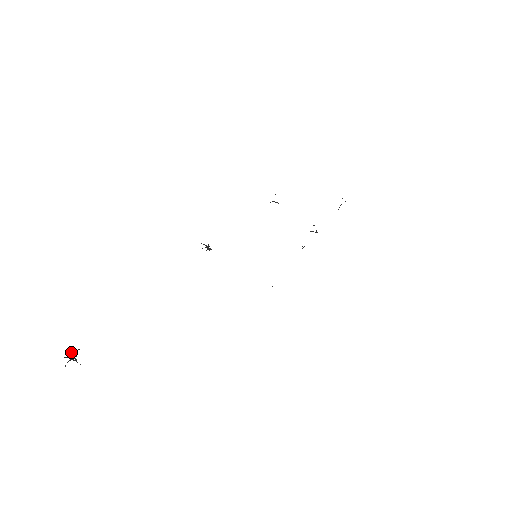
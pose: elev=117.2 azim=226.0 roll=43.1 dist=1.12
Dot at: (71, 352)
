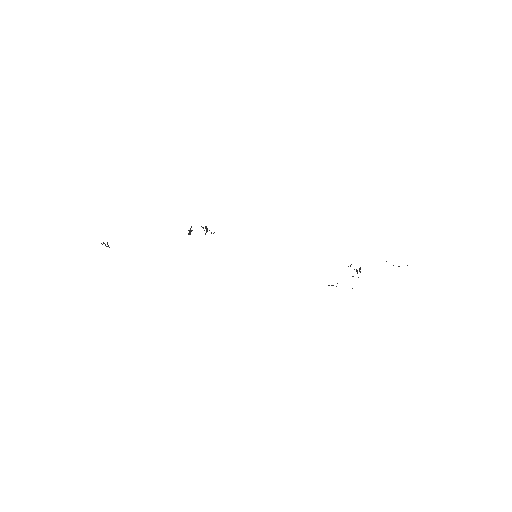
Dot at: (101, 243)
